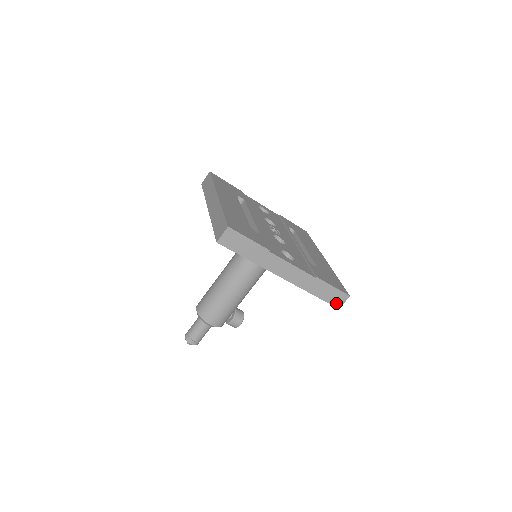
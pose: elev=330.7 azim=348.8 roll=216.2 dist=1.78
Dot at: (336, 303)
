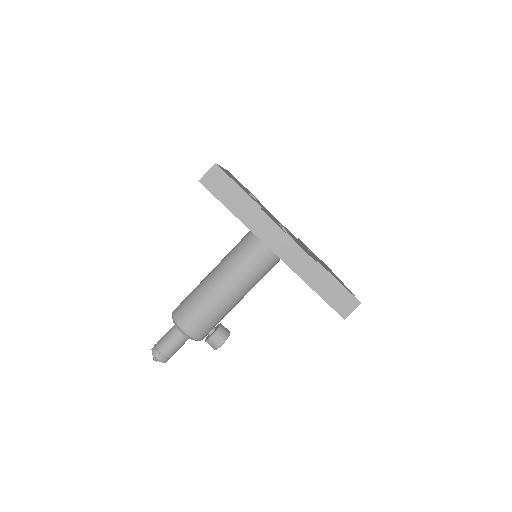
Dot at: (341, 309)
